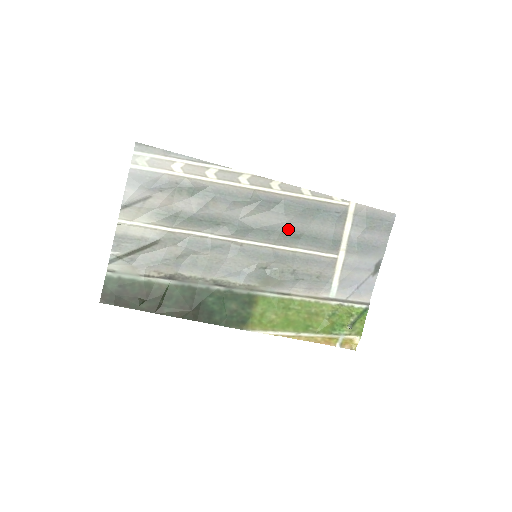
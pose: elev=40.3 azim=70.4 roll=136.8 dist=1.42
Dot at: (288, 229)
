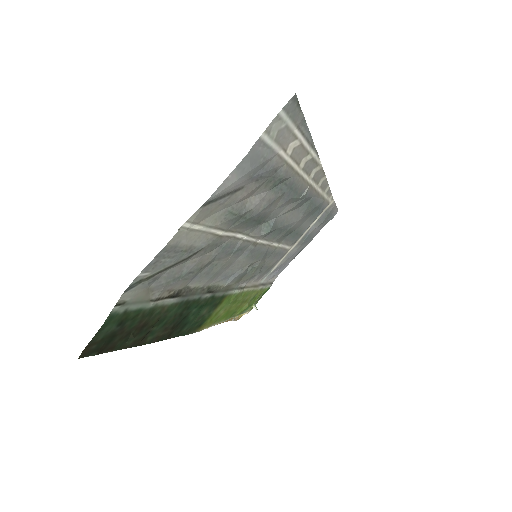
Dot at: (293, 227)
